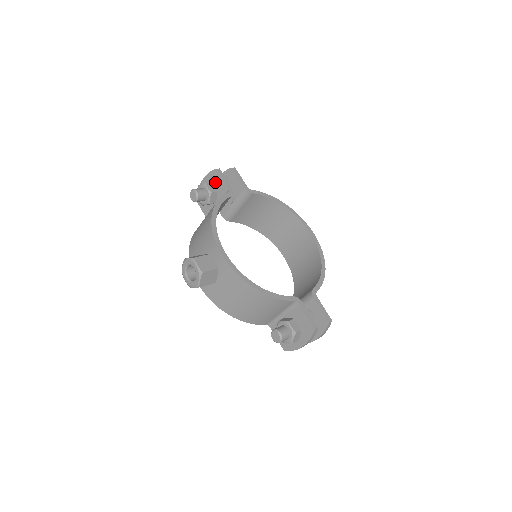
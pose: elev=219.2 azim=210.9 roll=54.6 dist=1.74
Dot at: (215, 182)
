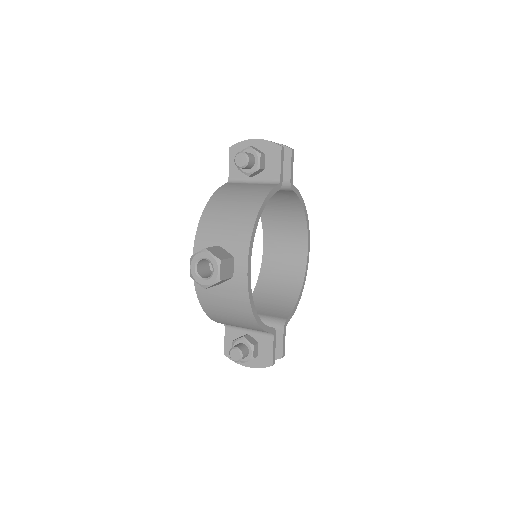
Dot at: (269, 157)
